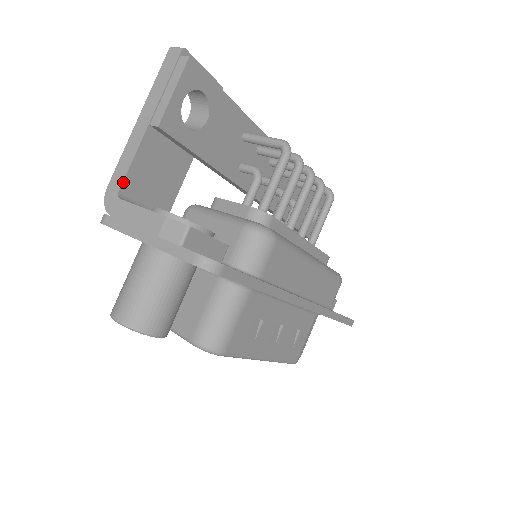
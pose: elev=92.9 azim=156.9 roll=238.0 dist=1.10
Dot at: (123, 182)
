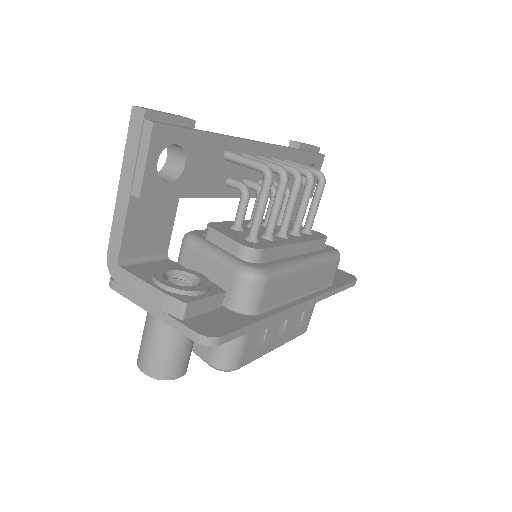
Dot at: (120, 251)
